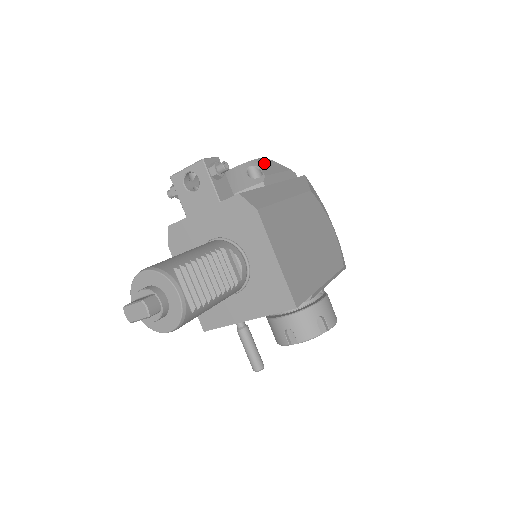
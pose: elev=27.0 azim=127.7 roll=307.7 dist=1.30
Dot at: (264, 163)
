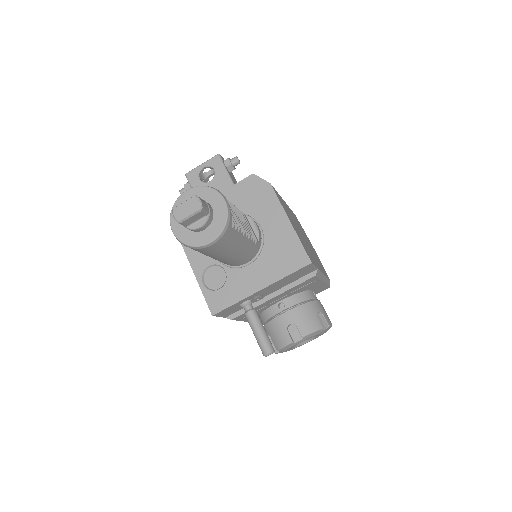
Dot at: occluded
